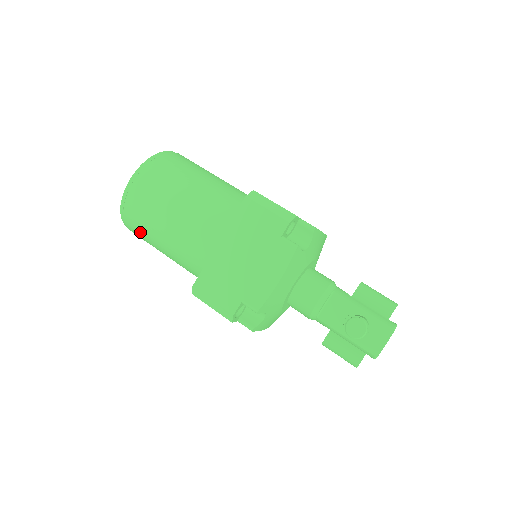
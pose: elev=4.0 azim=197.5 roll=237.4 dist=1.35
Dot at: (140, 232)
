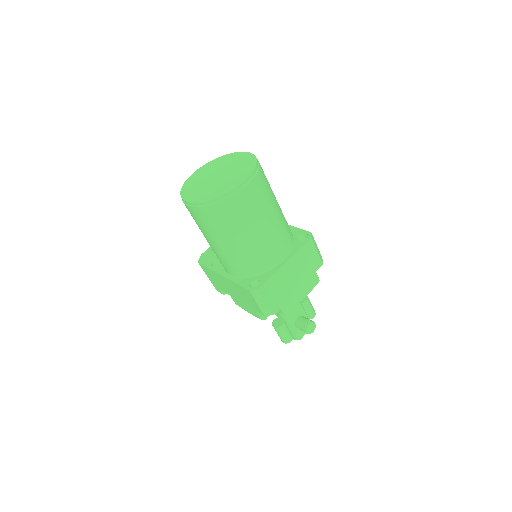
Dot at: (218, 221)
